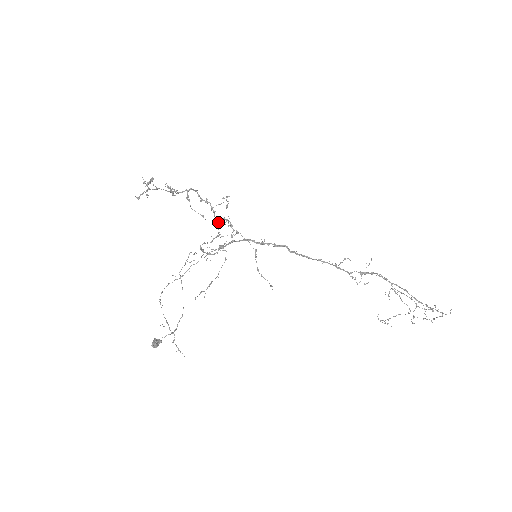
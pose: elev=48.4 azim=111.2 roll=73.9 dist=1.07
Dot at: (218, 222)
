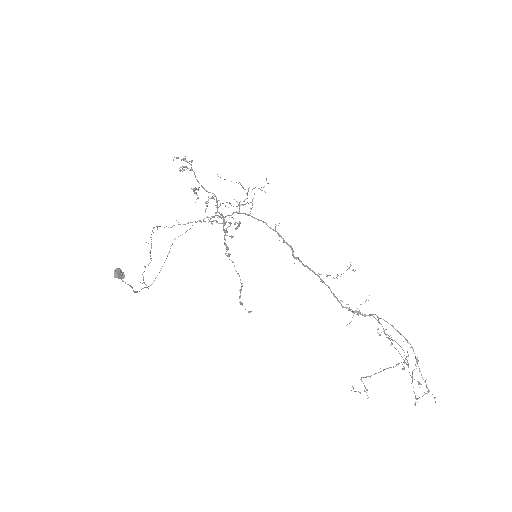
Dot at: occluded
